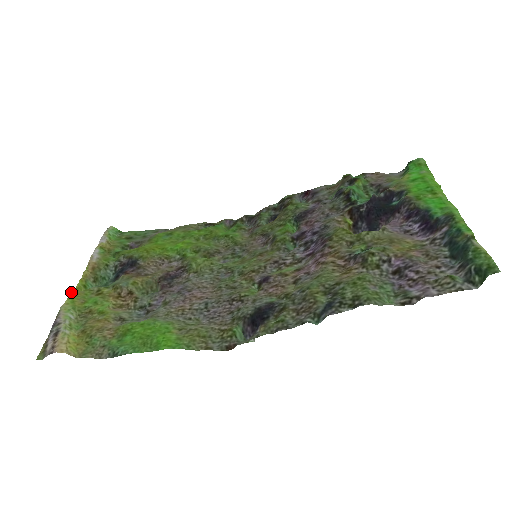
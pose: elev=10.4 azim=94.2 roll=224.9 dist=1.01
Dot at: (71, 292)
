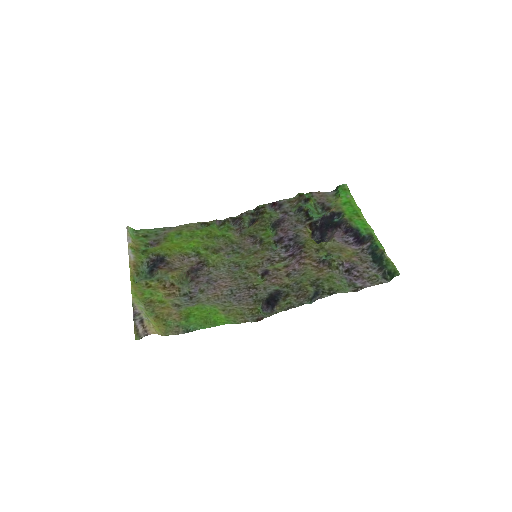
Dot at: (131, 288)
